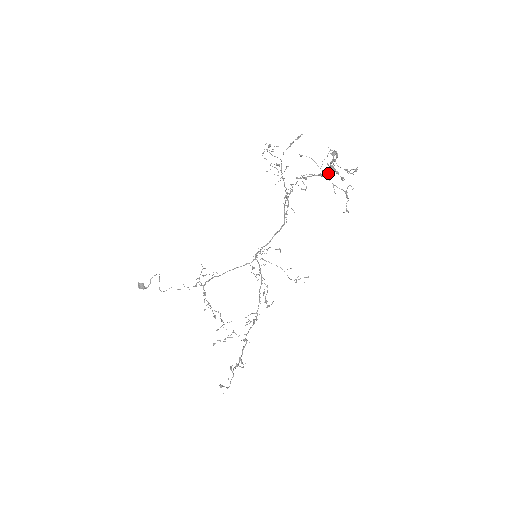
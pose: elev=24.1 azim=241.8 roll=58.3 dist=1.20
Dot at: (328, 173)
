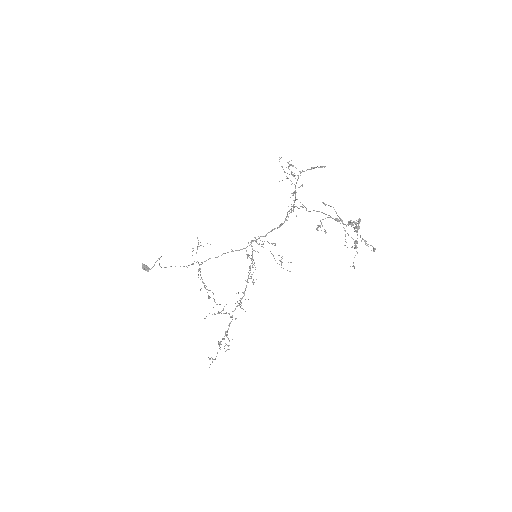
Dot at: (345, 224)
